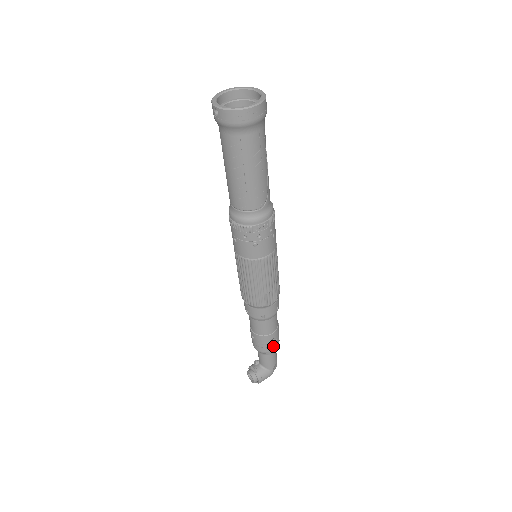
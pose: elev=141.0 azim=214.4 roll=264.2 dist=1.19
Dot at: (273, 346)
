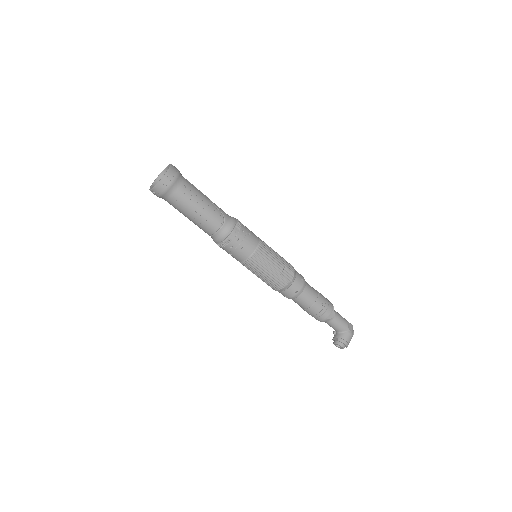
Dot at: (328, 310)
